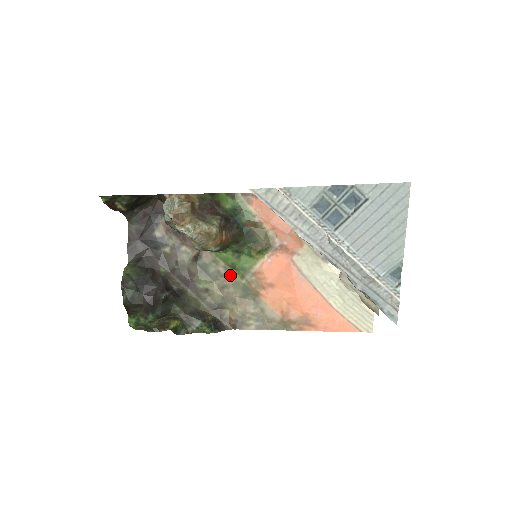
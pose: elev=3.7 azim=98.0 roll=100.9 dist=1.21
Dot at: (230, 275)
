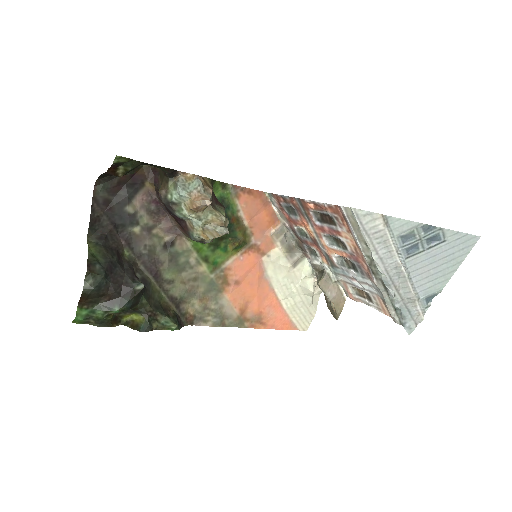
Dot at: (200, 268)
